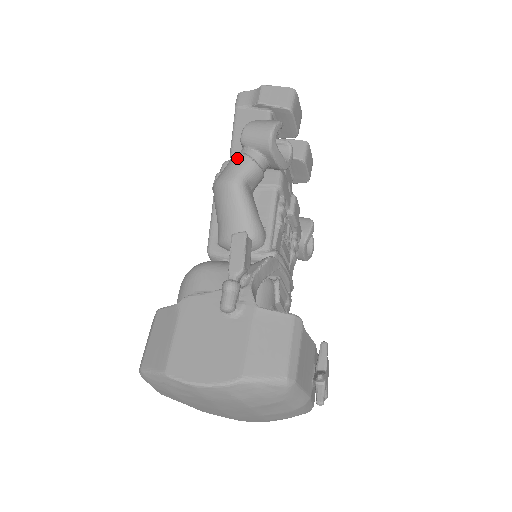
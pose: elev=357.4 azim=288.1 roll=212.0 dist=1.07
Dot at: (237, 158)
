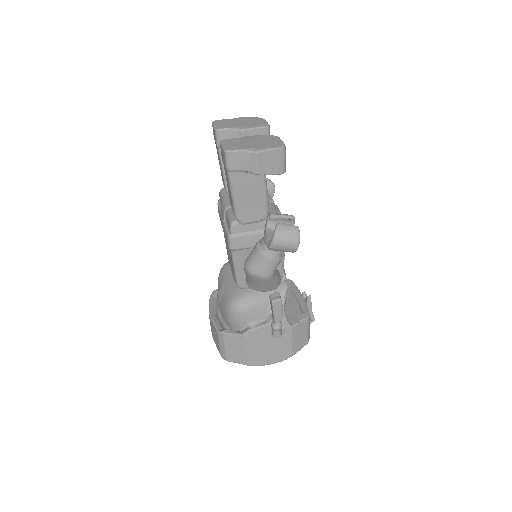
Dot at: (268, 262)
